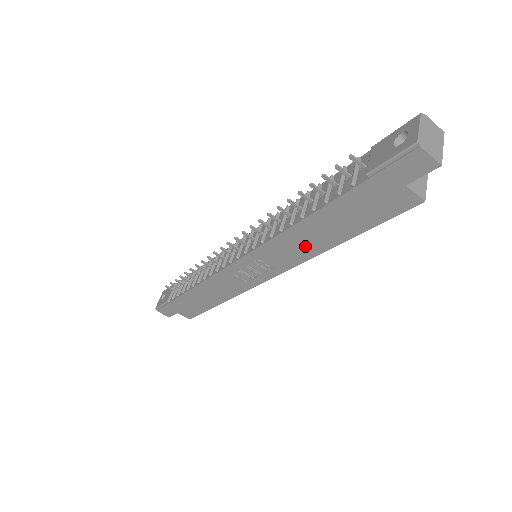
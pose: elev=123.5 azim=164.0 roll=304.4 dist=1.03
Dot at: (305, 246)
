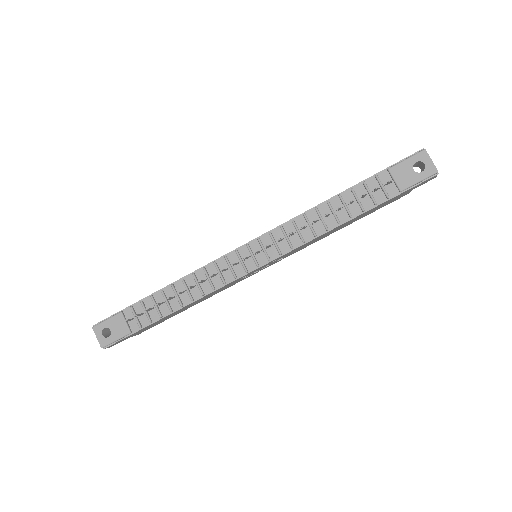
Dot at: (321, 238)
